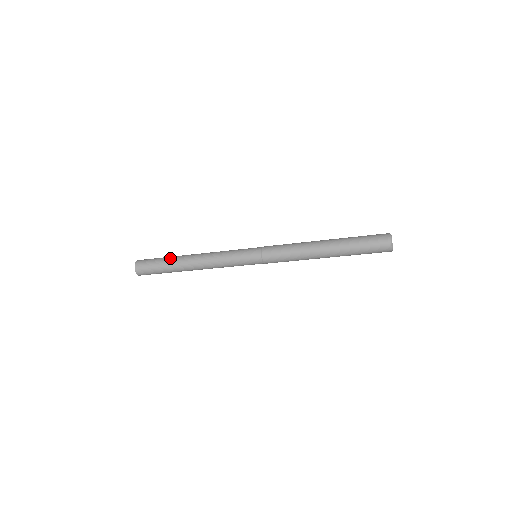
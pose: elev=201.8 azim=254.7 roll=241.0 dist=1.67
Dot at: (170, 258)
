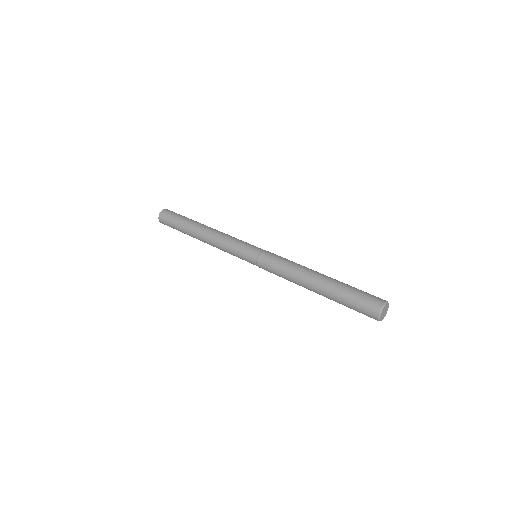
Dot at: (183, 229)
